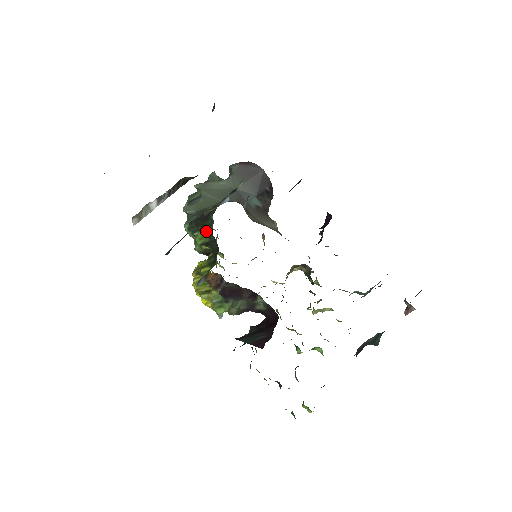
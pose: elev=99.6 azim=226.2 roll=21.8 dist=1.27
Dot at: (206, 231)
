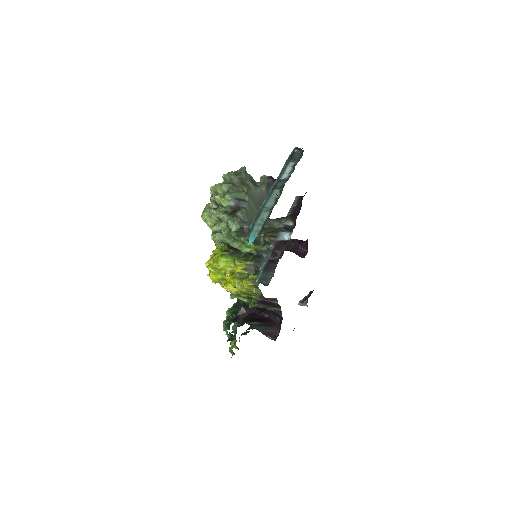
Dot at: (257, 247)
